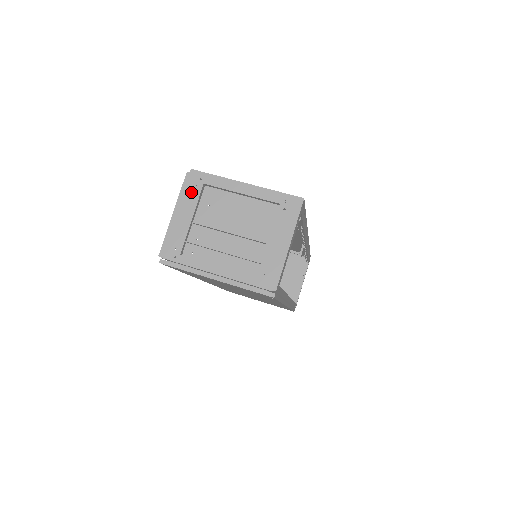
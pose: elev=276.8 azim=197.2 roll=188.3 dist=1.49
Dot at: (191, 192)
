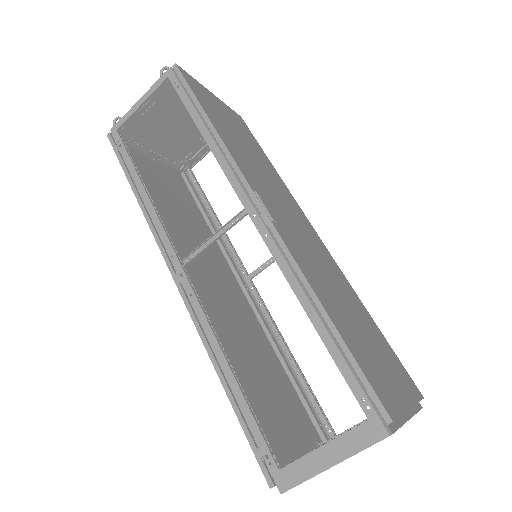
Dot at: occluded
